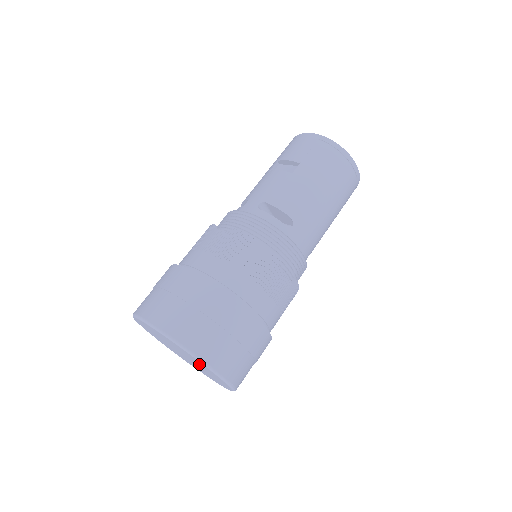
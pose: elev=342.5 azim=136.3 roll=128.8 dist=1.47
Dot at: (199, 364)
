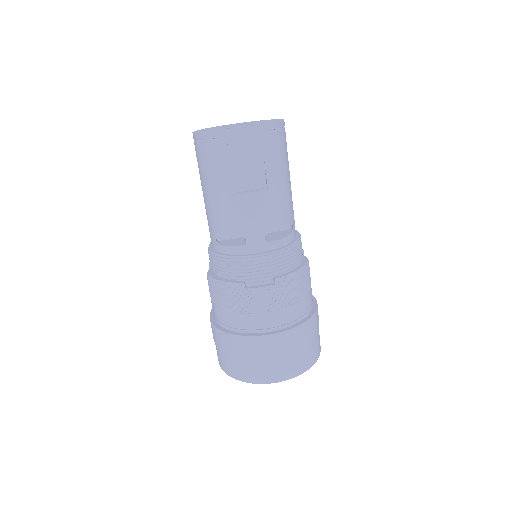
Dot at: occluded
